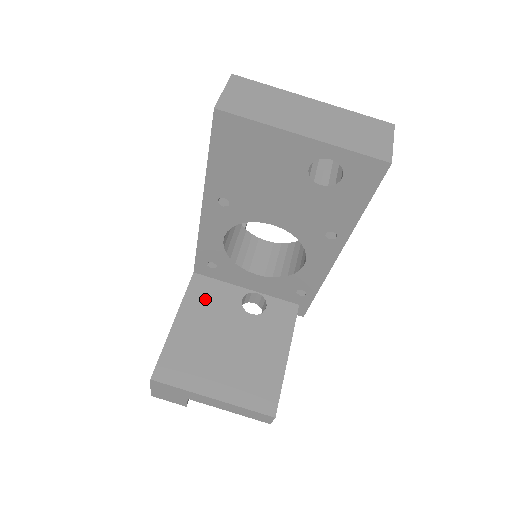
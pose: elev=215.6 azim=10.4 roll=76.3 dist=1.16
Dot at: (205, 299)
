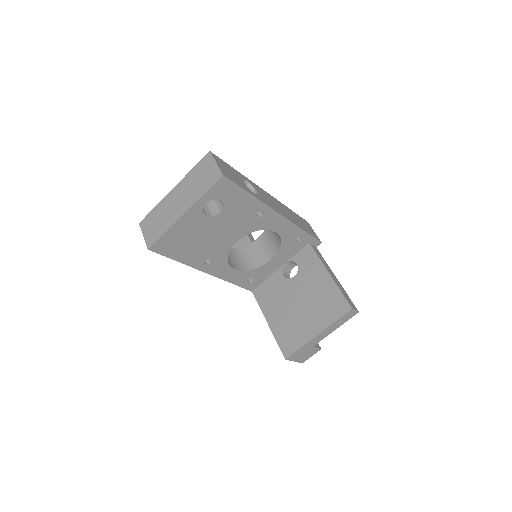
Dot at: (269, 297)
